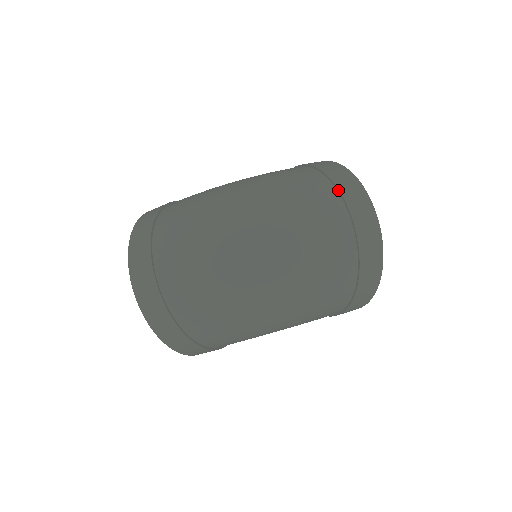
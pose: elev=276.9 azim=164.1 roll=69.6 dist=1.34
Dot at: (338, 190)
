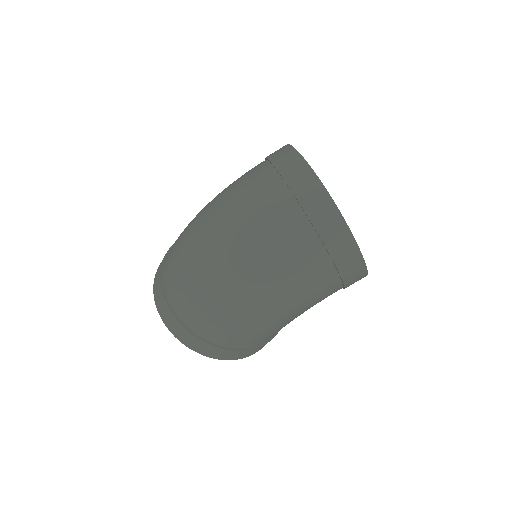
Dot at: (277, 171)
